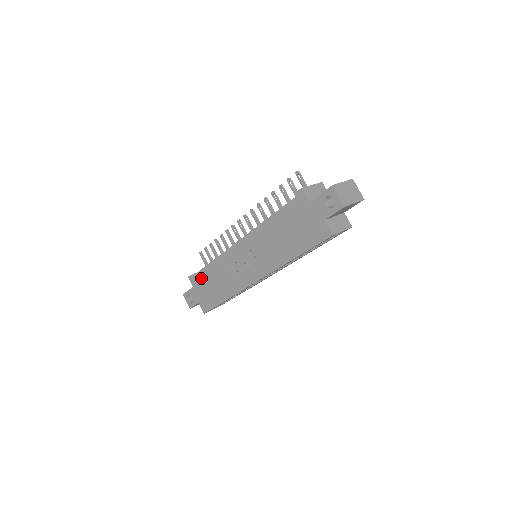
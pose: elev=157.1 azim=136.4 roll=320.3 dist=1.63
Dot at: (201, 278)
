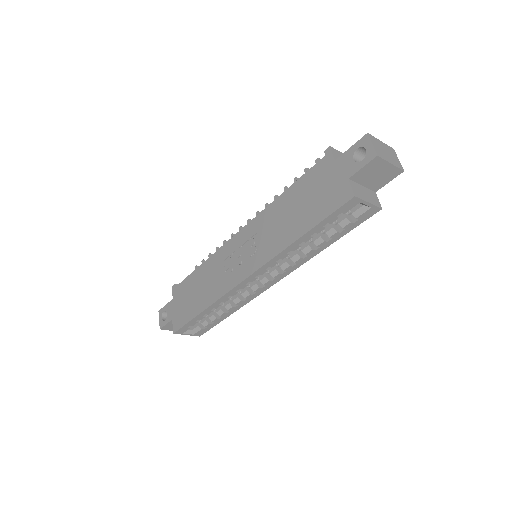
Dot at: (185, 285)
